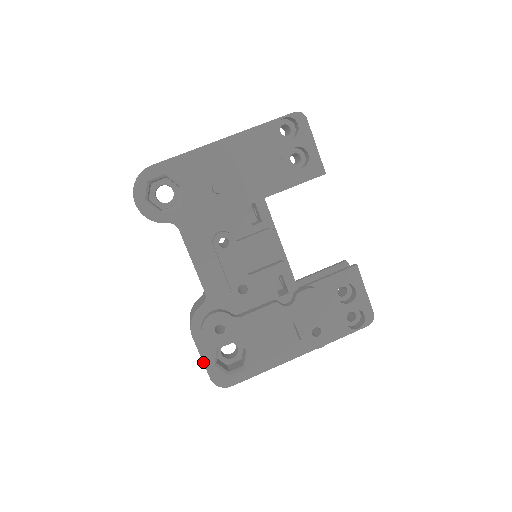
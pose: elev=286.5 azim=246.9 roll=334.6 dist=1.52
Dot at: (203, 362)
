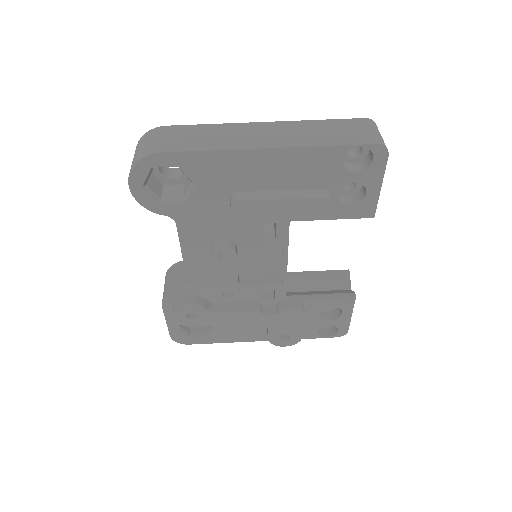
Dot at: (167, 325)
